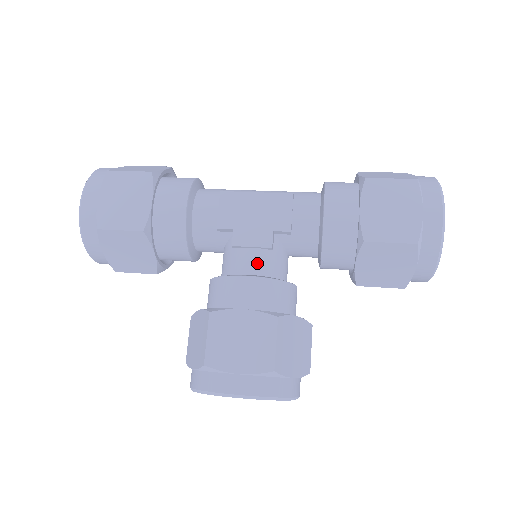
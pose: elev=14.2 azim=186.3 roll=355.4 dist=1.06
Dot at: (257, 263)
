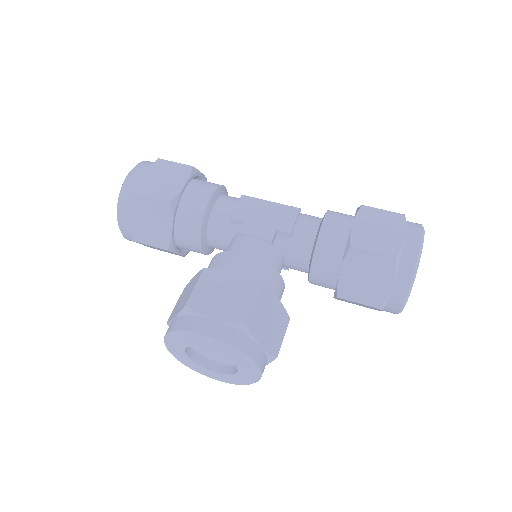
Dot at: (256, 250)
